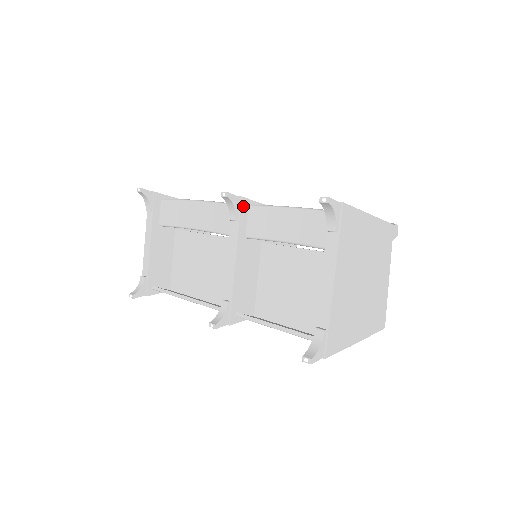
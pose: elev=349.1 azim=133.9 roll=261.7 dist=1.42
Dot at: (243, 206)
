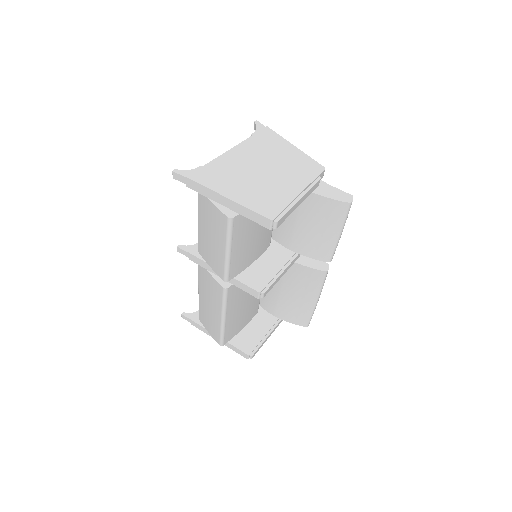
Dot at: occluded
